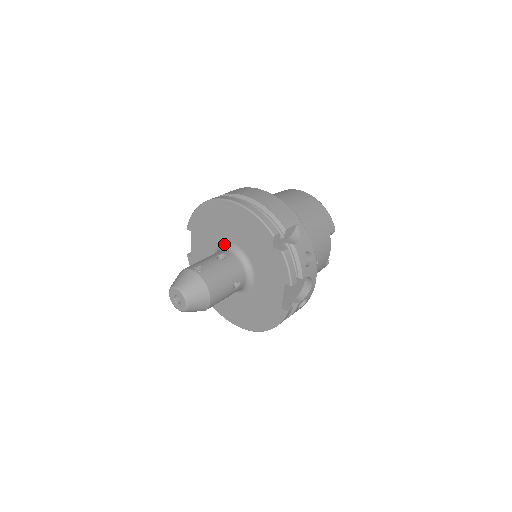
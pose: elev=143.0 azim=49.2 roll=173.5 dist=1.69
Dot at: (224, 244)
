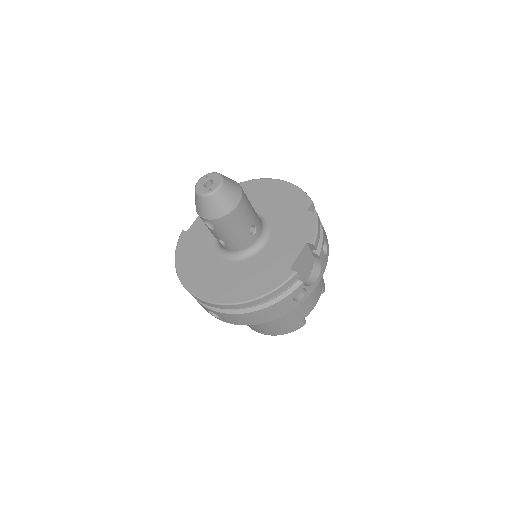
Dot at: occluded
